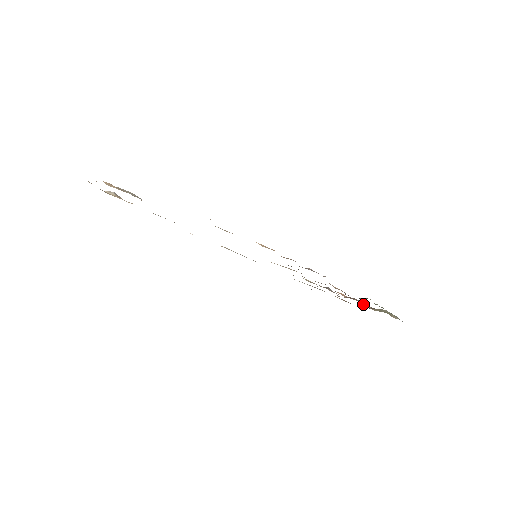
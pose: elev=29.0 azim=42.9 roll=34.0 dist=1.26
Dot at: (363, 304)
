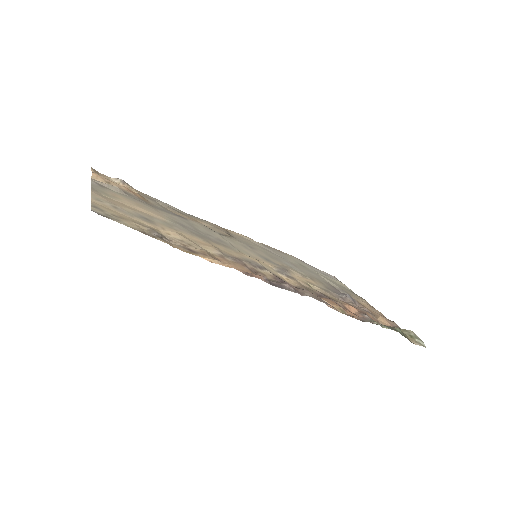
Dot at: (384, 320)
